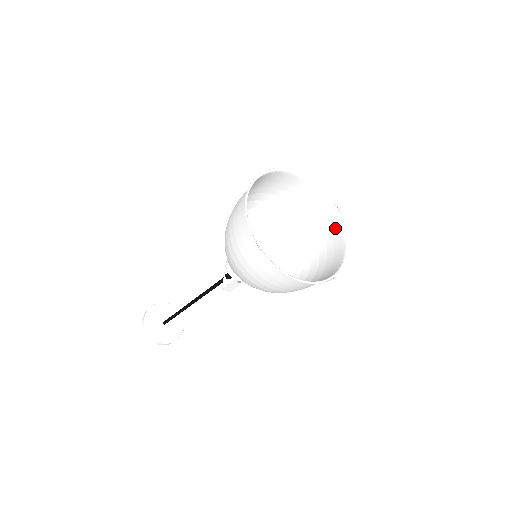
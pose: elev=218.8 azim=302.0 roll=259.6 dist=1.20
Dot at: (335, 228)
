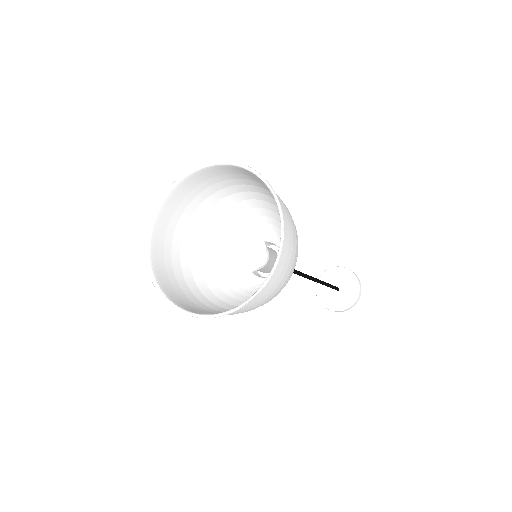
Dot at: occluded
